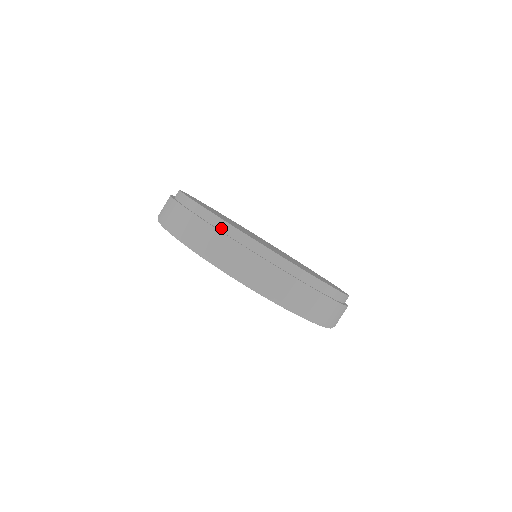
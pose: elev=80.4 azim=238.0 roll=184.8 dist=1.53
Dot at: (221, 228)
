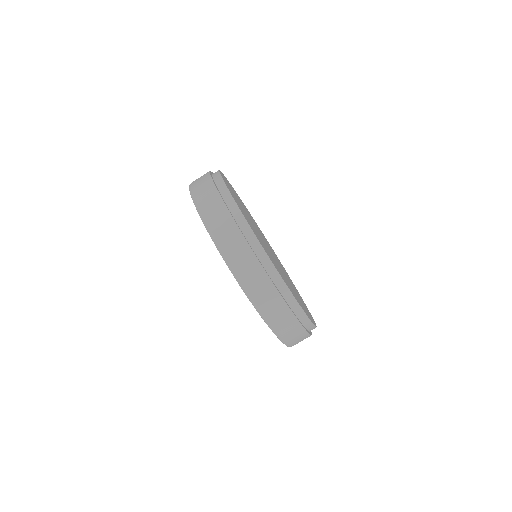
Dot at: (287, 299)
